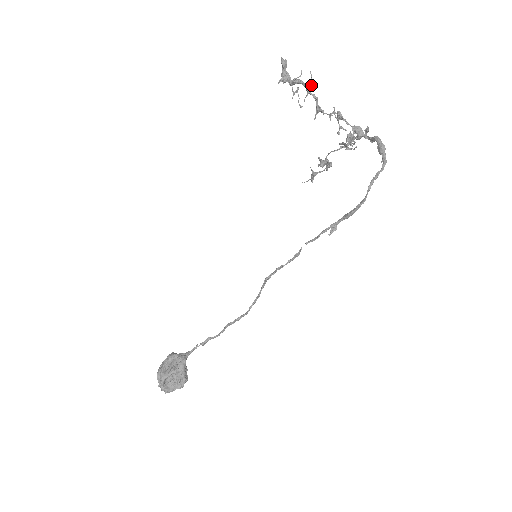
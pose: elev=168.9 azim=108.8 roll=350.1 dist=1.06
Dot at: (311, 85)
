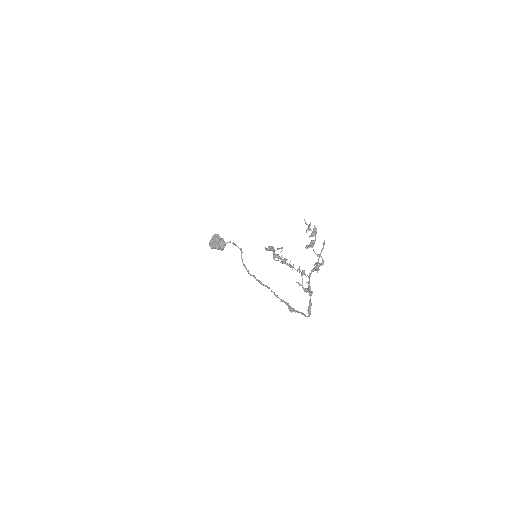
Dot at: occluded
